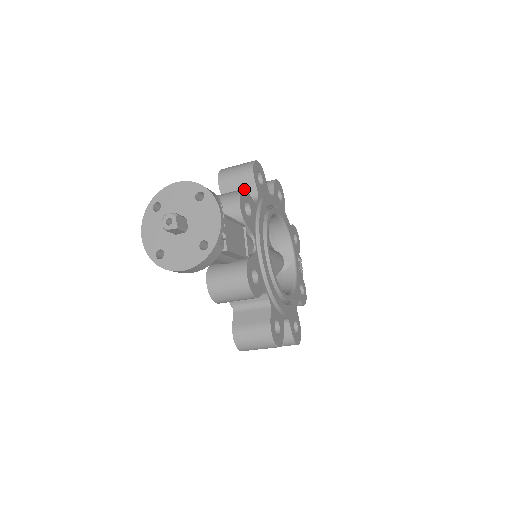
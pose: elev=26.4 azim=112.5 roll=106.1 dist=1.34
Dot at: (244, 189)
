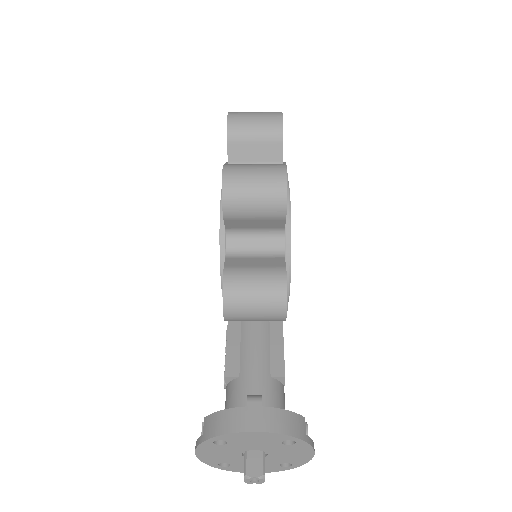
Dot at: (286, 278)
